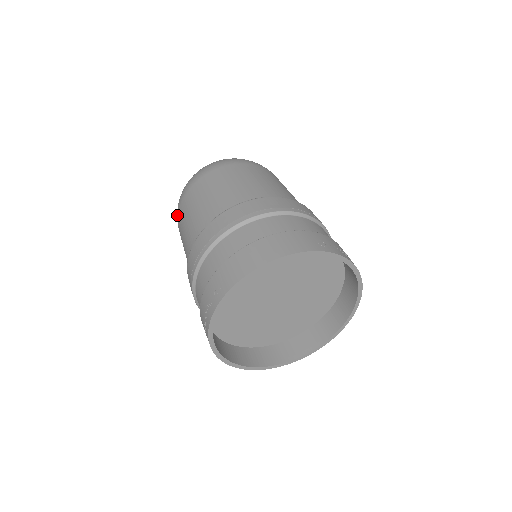
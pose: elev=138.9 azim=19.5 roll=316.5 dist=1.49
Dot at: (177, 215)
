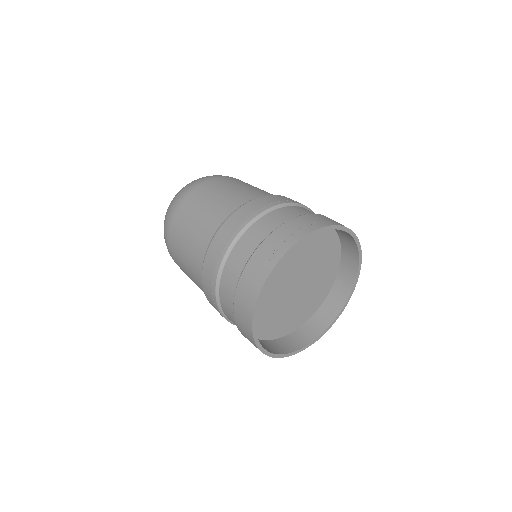
Dot at: (194, 187)
